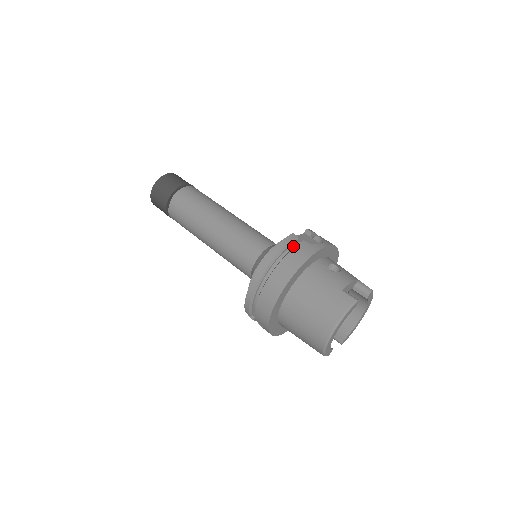
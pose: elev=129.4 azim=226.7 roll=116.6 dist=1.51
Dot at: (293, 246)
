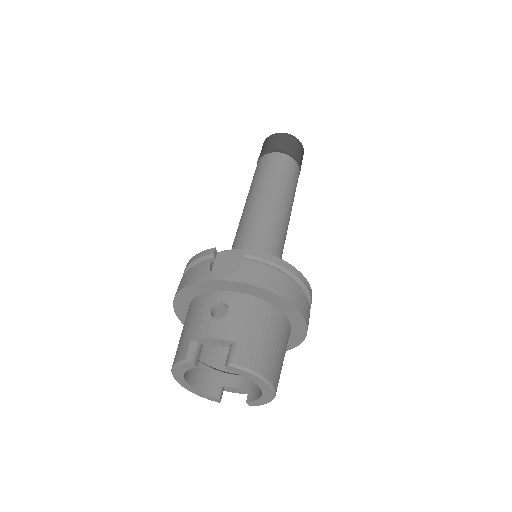
Dot at: occluded
